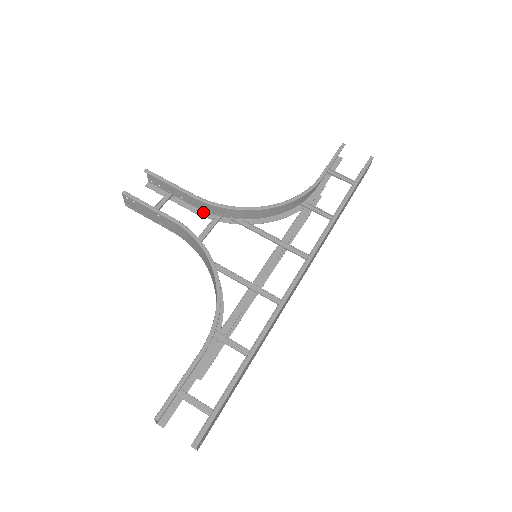
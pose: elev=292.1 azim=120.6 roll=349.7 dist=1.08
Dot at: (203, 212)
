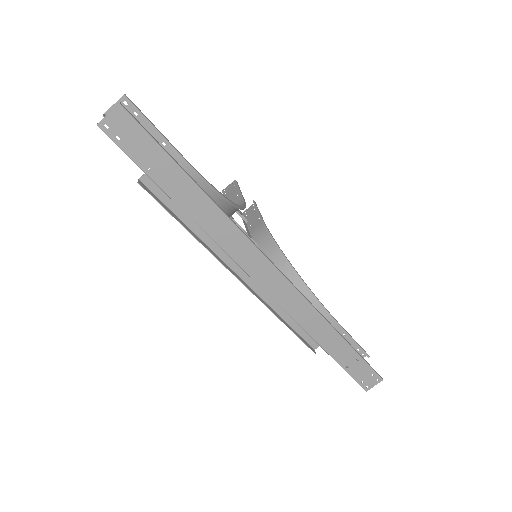
Dot at: (251, 237)
